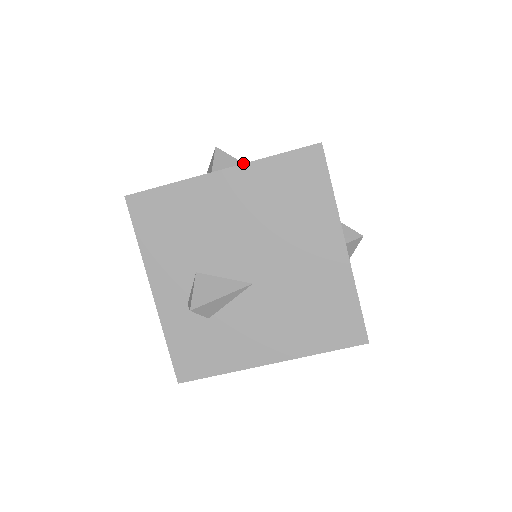
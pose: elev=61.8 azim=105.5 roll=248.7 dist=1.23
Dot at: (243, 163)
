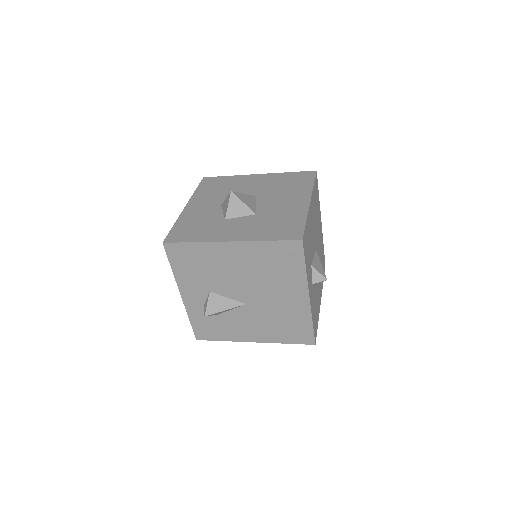
Dot at: (250, 209)
